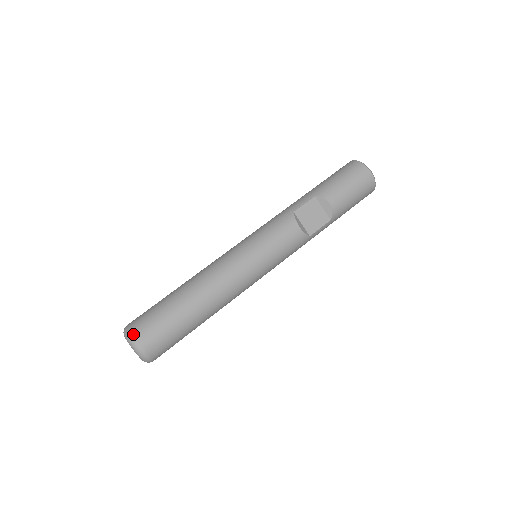
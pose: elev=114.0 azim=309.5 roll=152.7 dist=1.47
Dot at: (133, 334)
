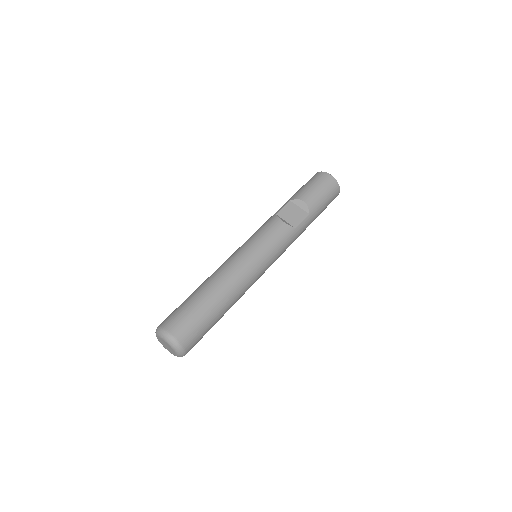
Dot at: (162, 327)
